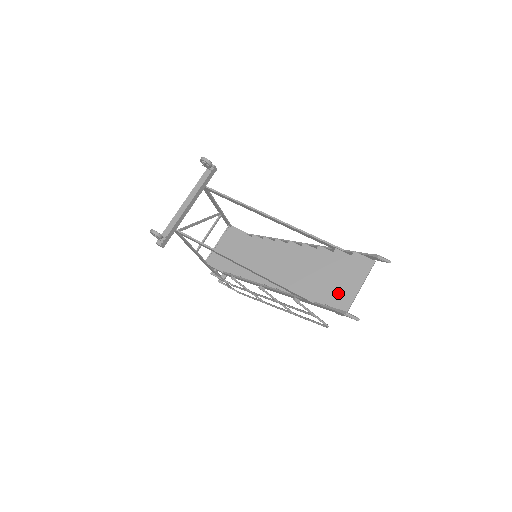
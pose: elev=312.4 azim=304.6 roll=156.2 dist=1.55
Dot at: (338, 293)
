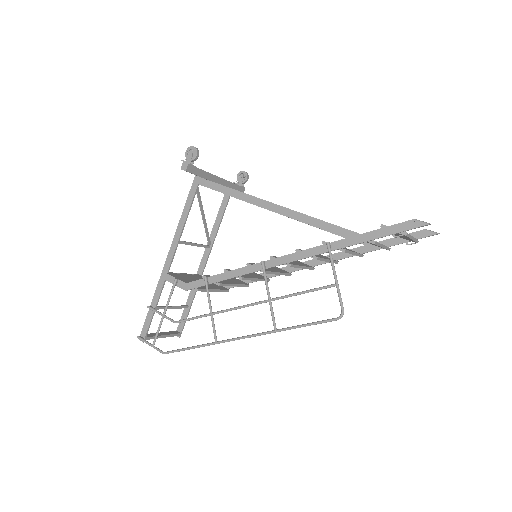
Dot at: occluded
